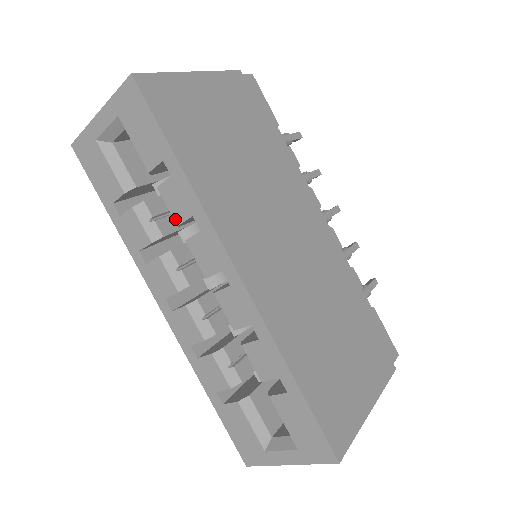
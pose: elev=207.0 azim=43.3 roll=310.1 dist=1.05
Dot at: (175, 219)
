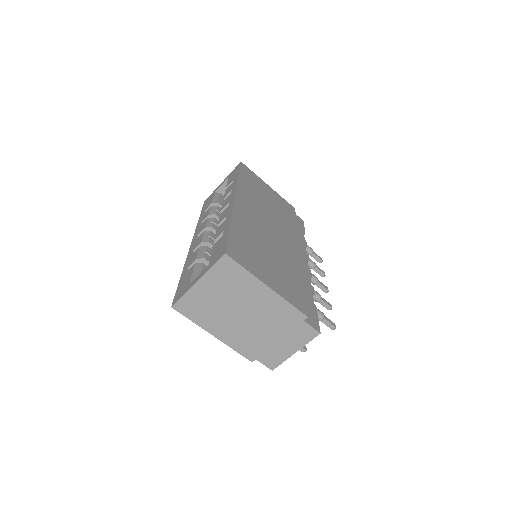
Dot at: (224, 197)
